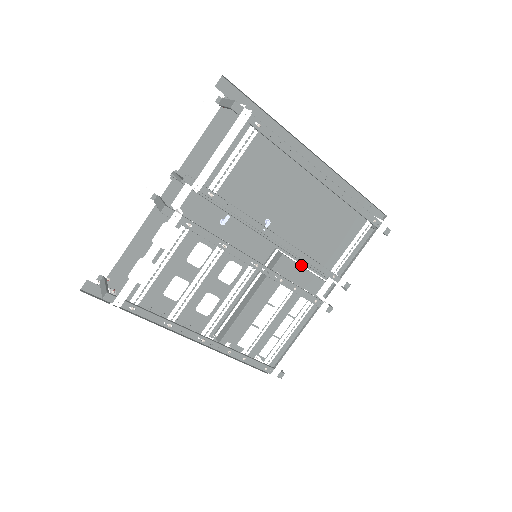
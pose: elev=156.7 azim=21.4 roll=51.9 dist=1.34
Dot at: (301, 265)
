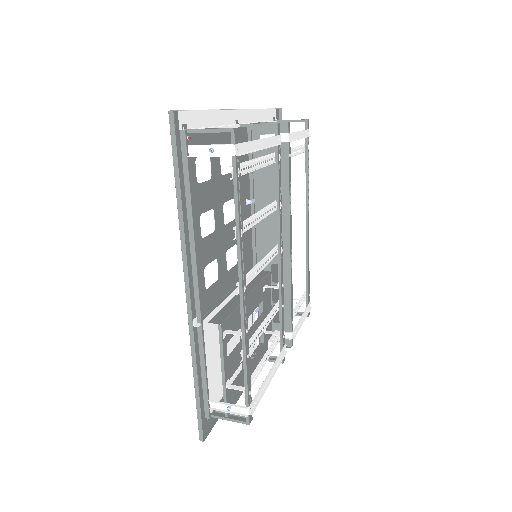
Dot at: occluded
